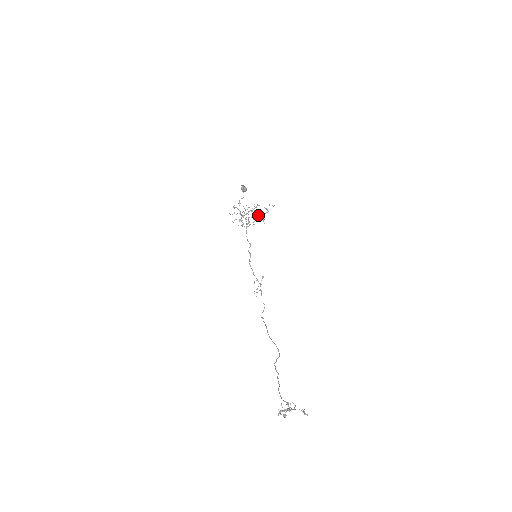
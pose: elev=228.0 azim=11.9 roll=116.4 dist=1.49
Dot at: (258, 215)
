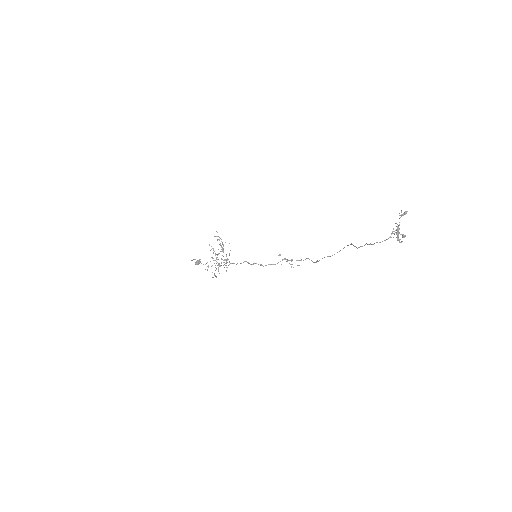
Dot at: occluded
